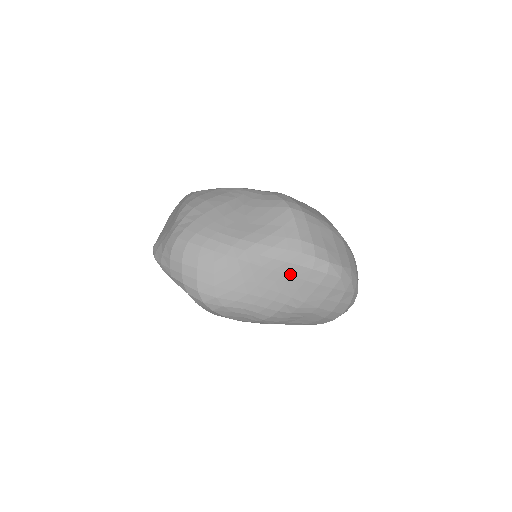
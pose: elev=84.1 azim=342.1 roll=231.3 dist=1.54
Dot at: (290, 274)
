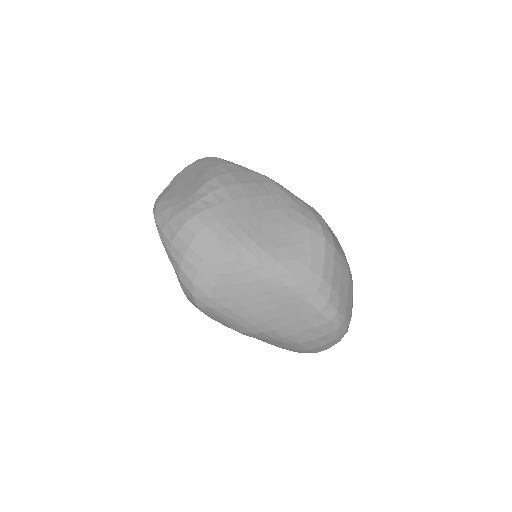
Dot at: (295, 306)
